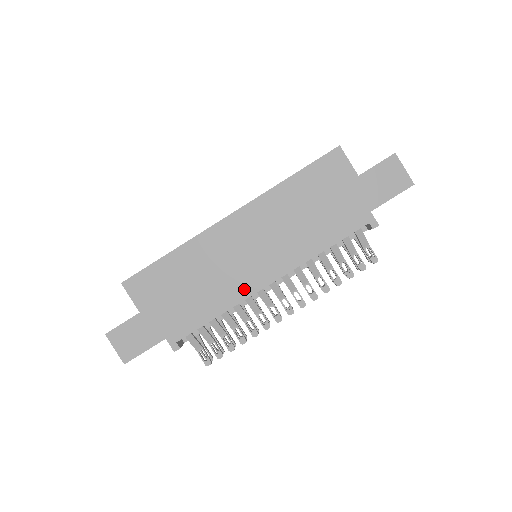
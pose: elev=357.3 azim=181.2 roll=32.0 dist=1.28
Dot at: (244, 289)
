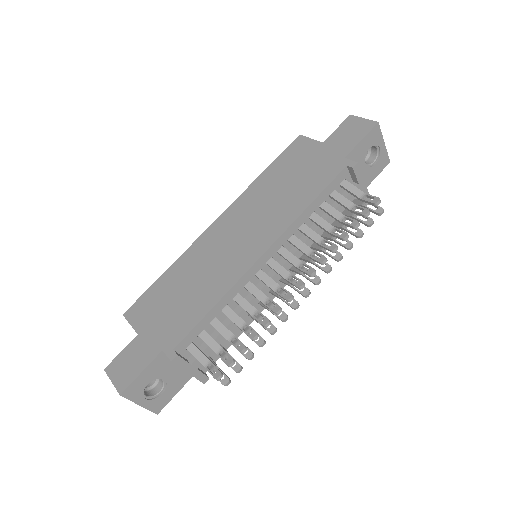
Dot at: (237, 270)
